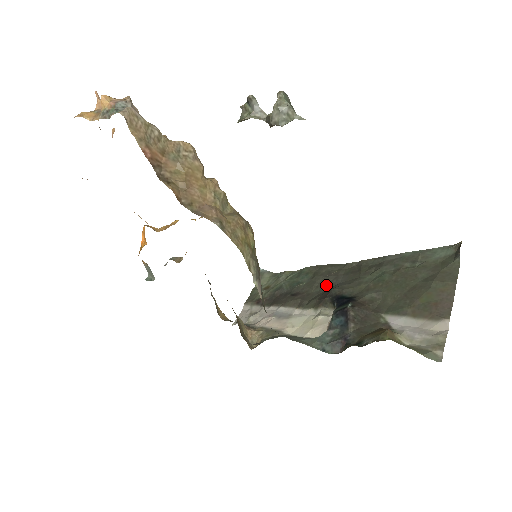
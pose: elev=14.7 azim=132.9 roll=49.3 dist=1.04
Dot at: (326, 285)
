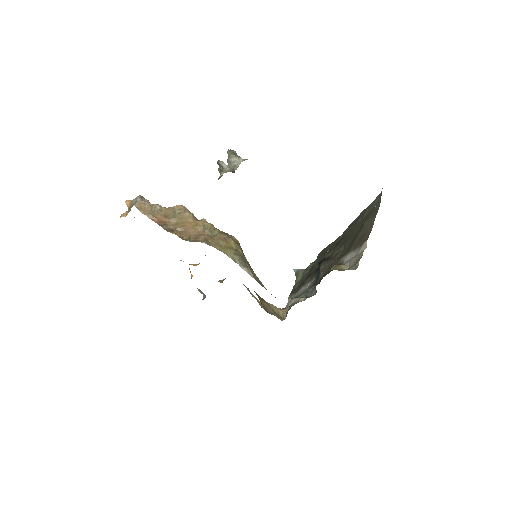
Dot at: occluded
